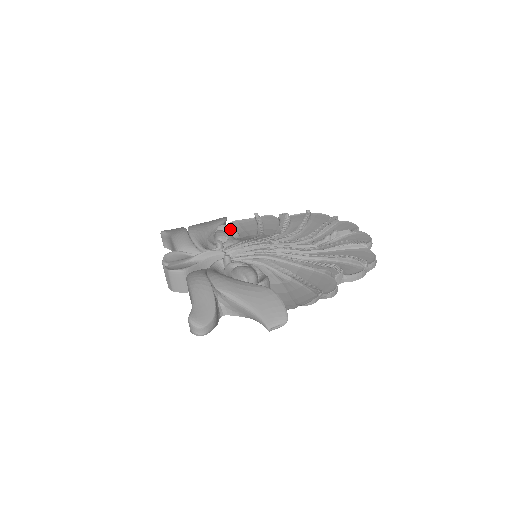
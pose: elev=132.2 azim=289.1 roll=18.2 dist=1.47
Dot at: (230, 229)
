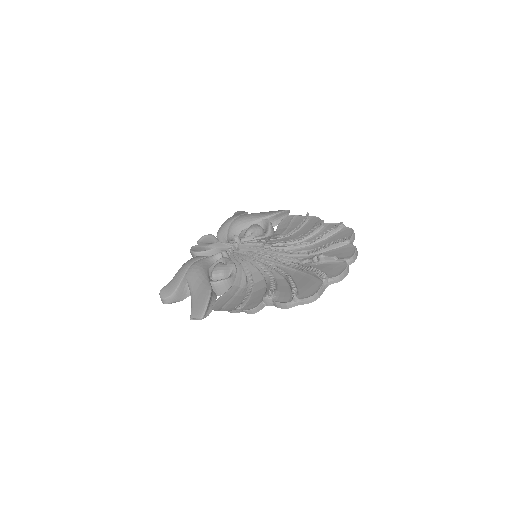
Dot at: (267, 224)
